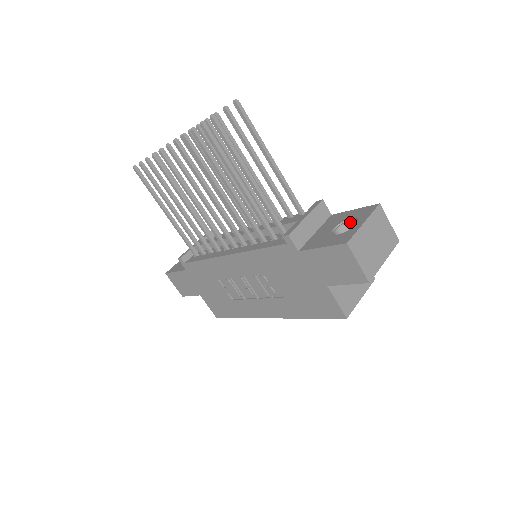
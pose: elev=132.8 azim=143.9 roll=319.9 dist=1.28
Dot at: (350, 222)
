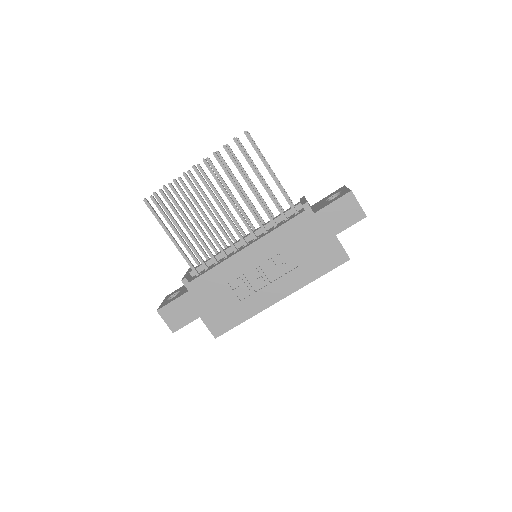
Dot at: (333, 197)
